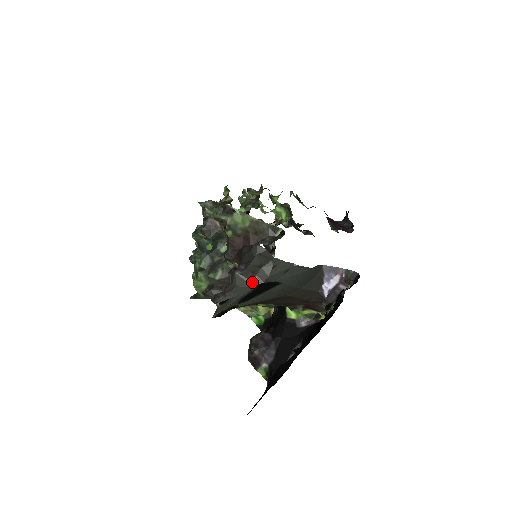
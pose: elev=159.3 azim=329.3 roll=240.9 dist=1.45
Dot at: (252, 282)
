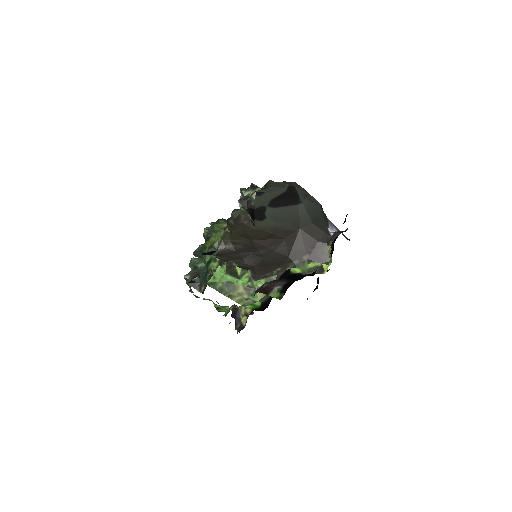
Dot at: (284, 184)
